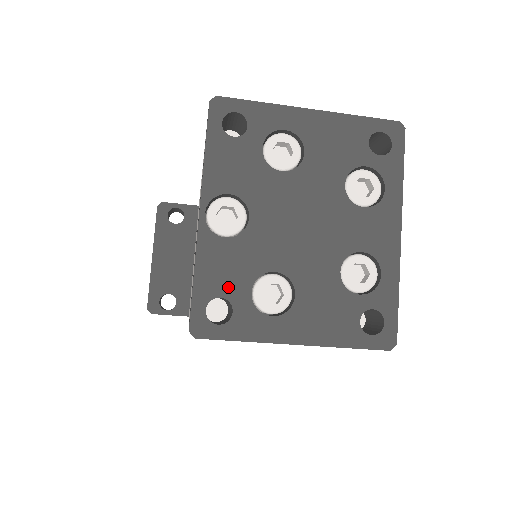
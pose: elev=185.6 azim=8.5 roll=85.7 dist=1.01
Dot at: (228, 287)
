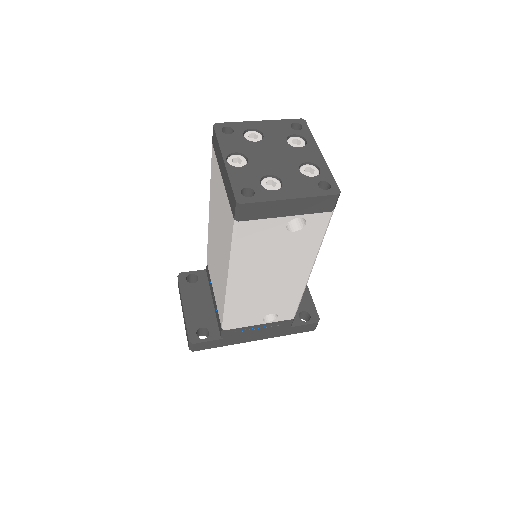
Dot at: (248, 183)
